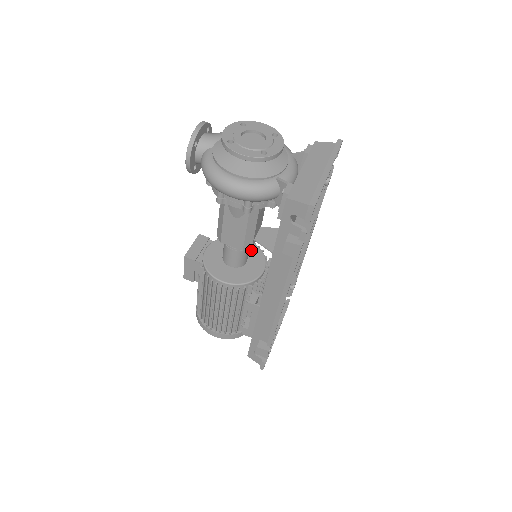
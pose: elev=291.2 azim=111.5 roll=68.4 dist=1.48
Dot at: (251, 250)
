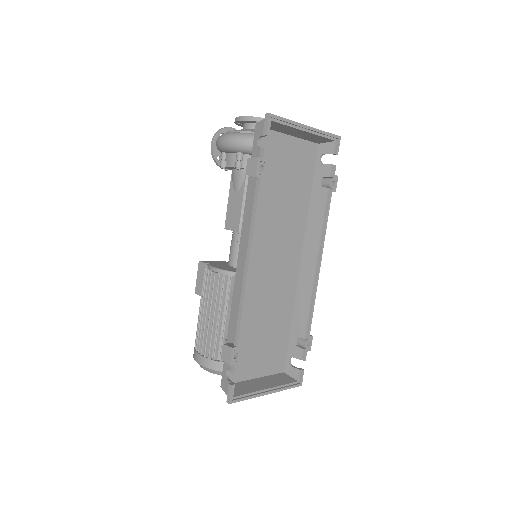
Dot at: occluded
